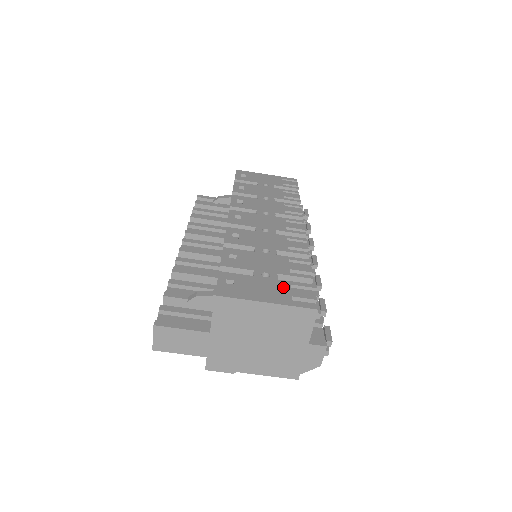
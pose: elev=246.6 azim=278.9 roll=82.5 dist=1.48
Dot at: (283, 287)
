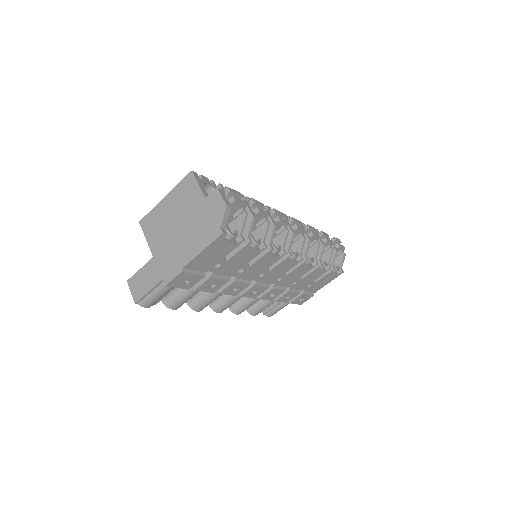
Dot at: occluded
